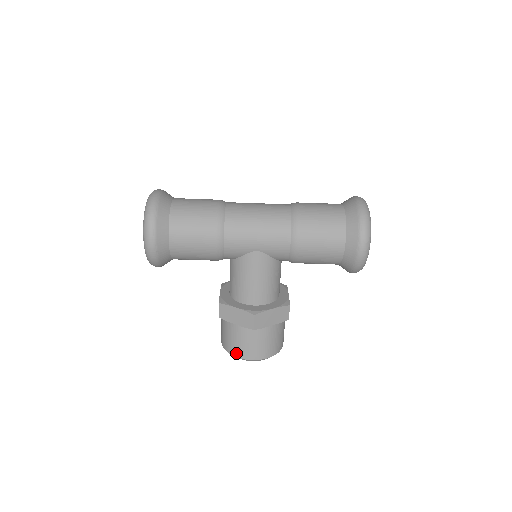
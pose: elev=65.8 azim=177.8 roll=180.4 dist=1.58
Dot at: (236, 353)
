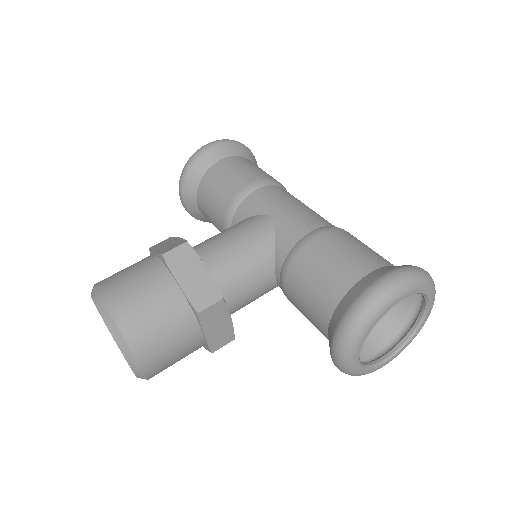
Dot at: (102, 281)
